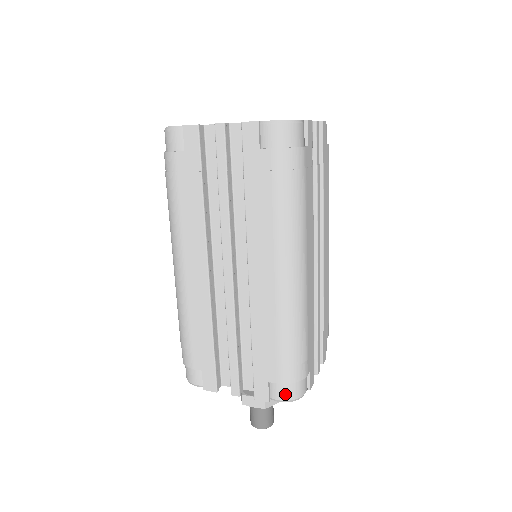
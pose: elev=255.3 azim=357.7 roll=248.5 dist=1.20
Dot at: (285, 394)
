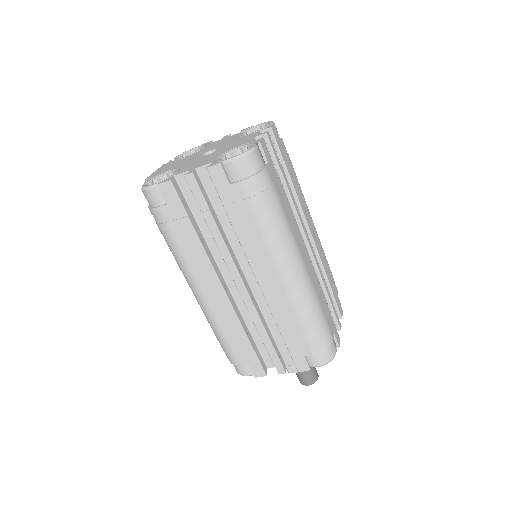
Dot at: (321, 360)
